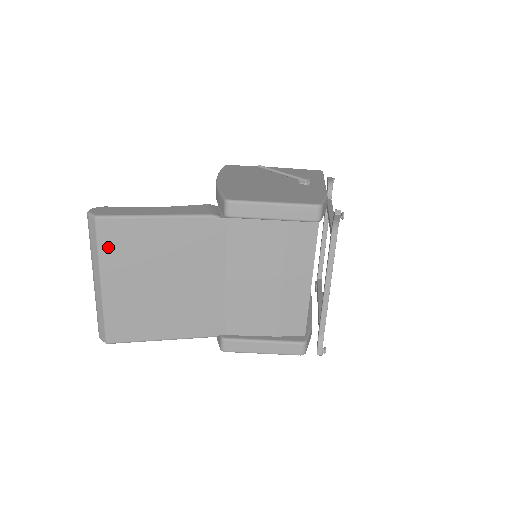
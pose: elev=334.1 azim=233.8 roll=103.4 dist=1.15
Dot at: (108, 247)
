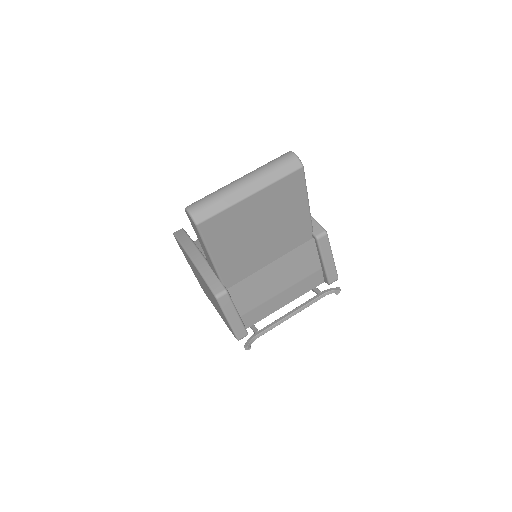
Dot at: (283, 184)
